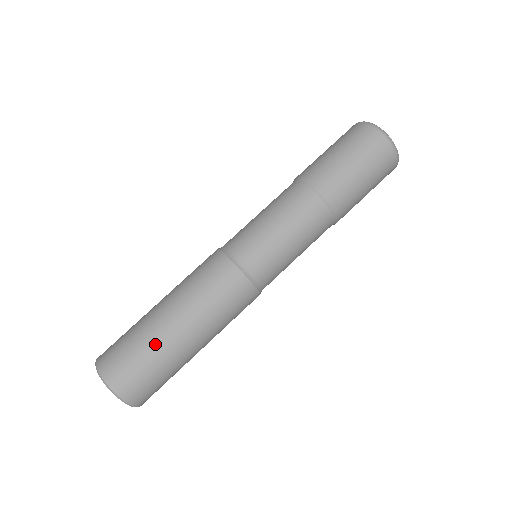
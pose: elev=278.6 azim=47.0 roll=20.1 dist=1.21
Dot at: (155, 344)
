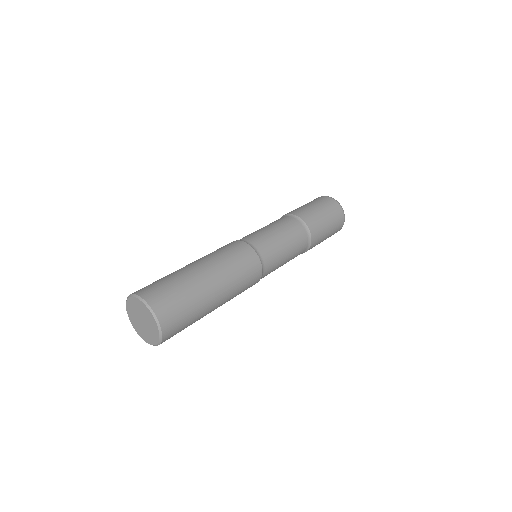
Dot at: occluded
